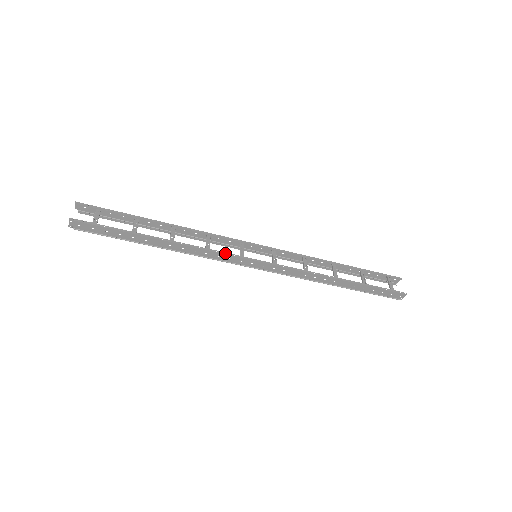
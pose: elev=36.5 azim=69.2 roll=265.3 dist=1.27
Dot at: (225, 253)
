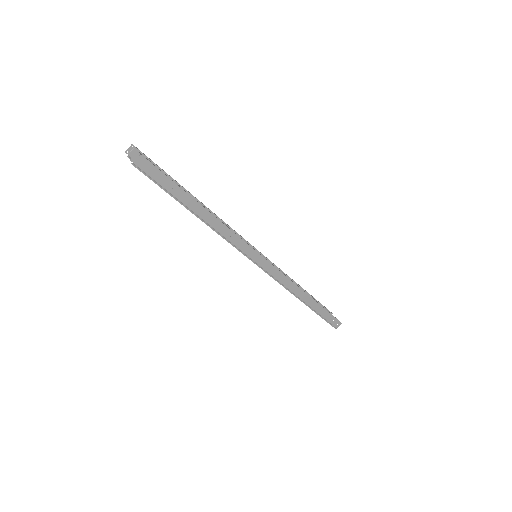
Dot at: occluded
